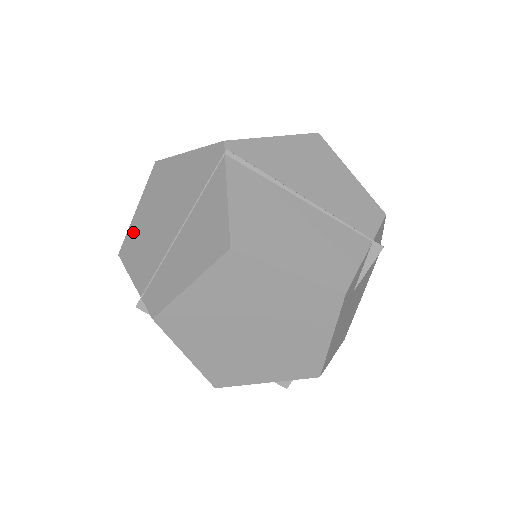
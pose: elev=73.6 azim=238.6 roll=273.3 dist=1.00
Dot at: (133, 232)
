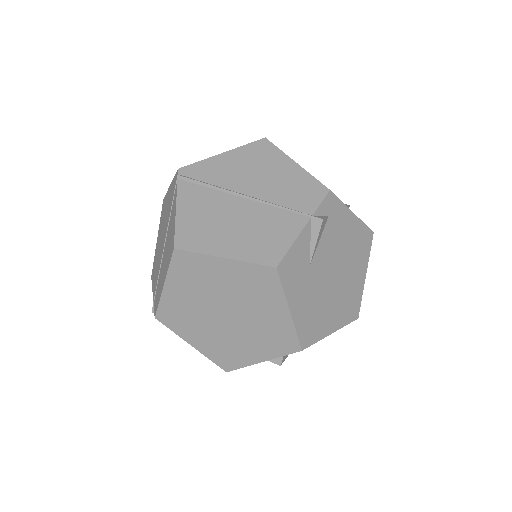
Dot at: (155, 257)
